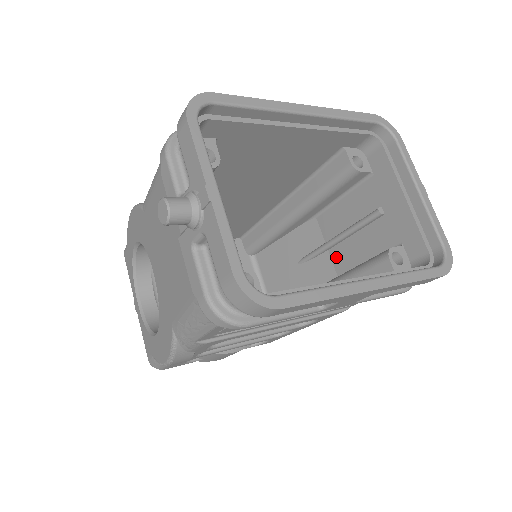
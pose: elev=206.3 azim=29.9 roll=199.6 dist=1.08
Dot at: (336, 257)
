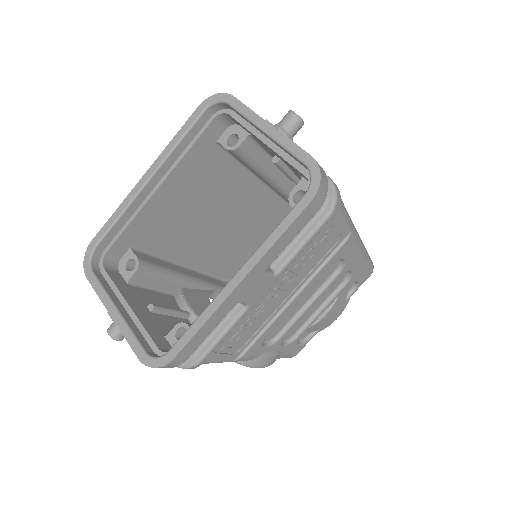
Dot at: occluded
